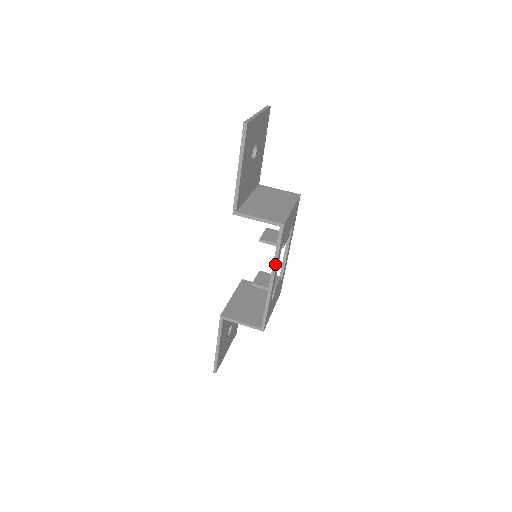
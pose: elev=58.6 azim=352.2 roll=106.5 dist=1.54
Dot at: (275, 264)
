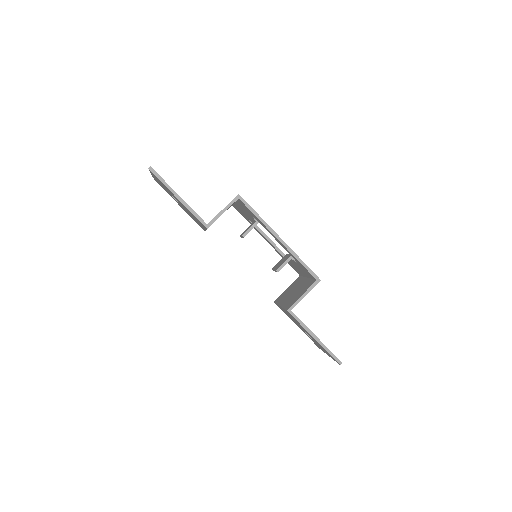
Dot at: (266, 225)
